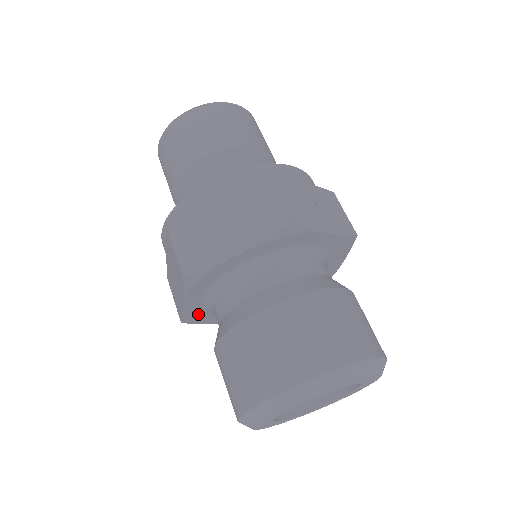
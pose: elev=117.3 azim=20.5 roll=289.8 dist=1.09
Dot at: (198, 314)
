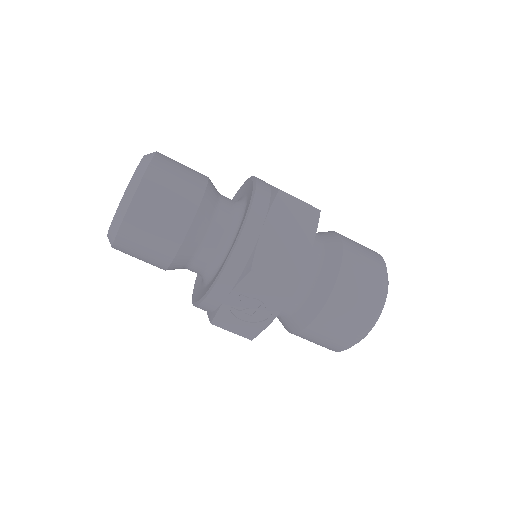
Dot at: occluded
